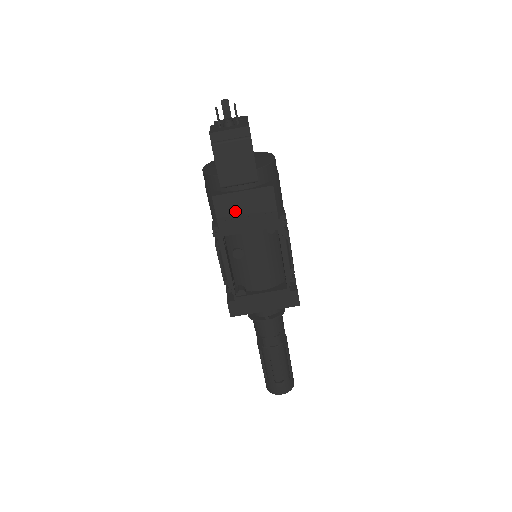
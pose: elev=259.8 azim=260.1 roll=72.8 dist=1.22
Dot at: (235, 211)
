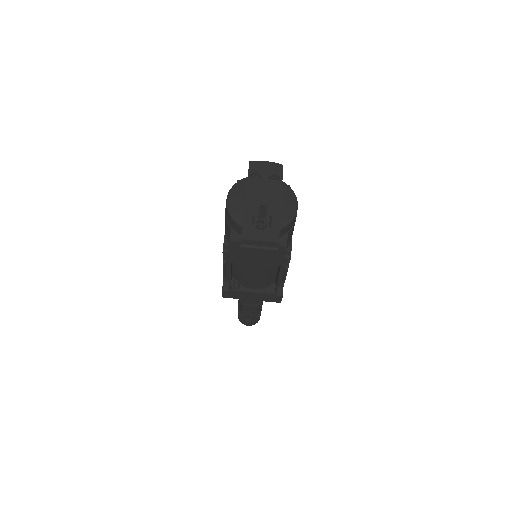
Dot at: occluded
